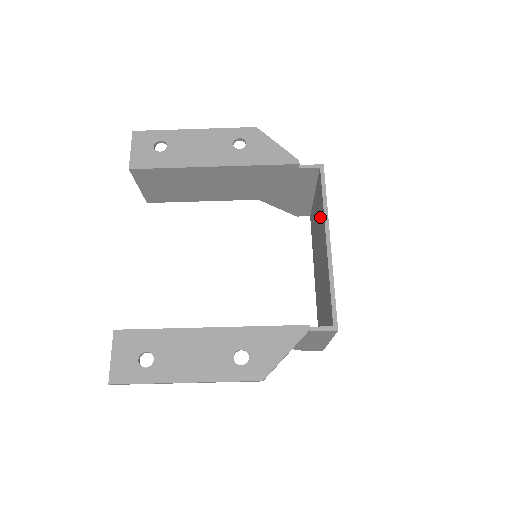
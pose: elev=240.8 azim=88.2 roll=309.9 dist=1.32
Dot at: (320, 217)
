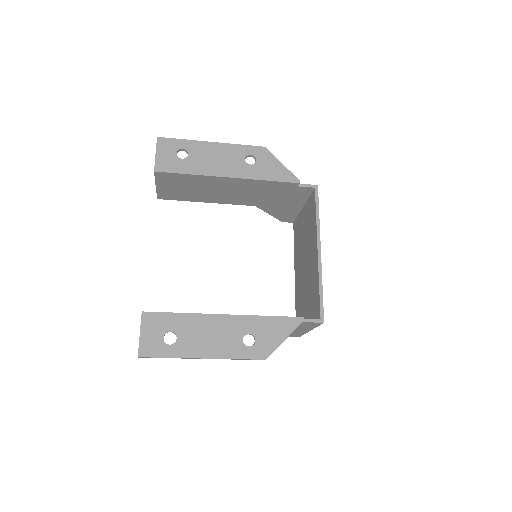
Dot at: (310, 228)
